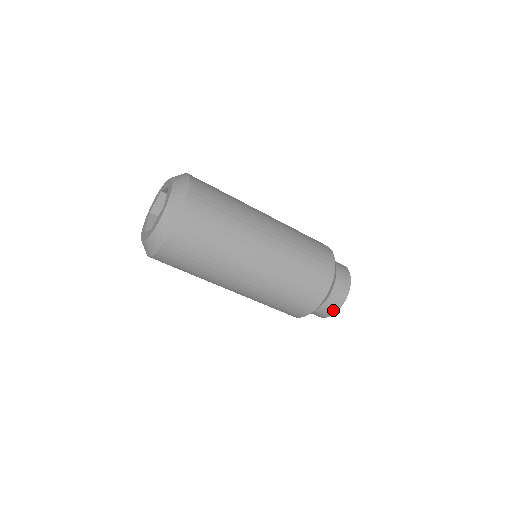
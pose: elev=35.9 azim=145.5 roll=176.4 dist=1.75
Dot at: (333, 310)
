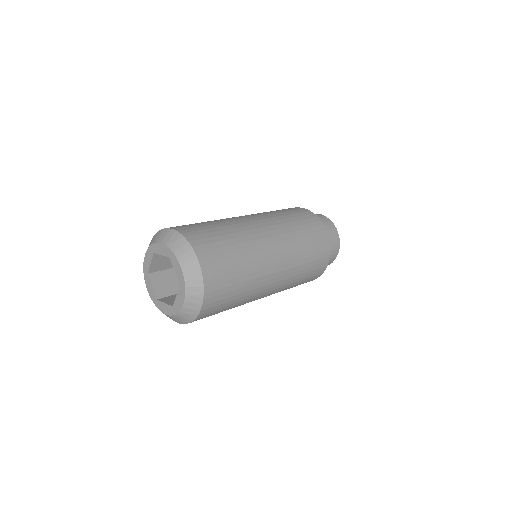
Dot at: (336, 239)
